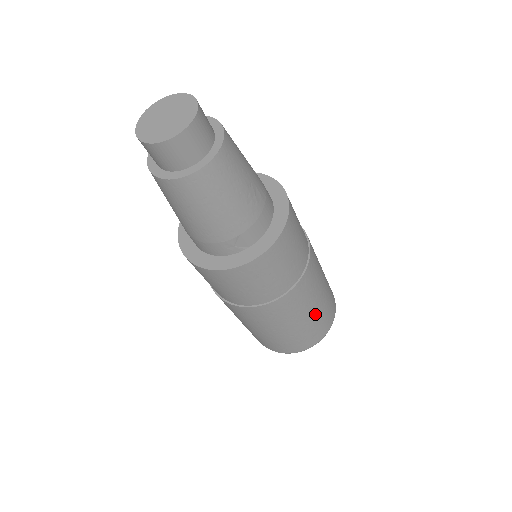
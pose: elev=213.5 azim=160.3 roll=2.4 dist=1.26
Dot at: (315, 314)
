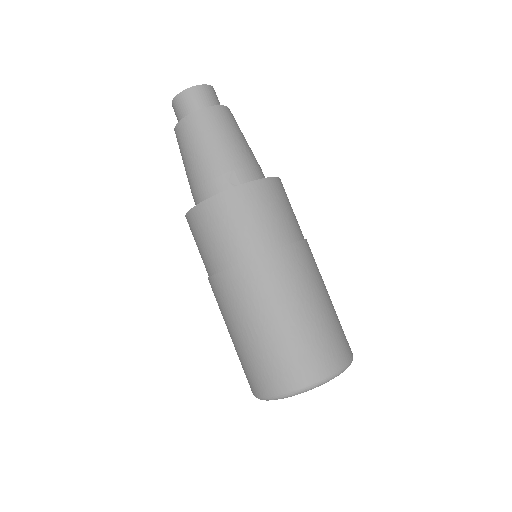
Dot at: (318, 314)
